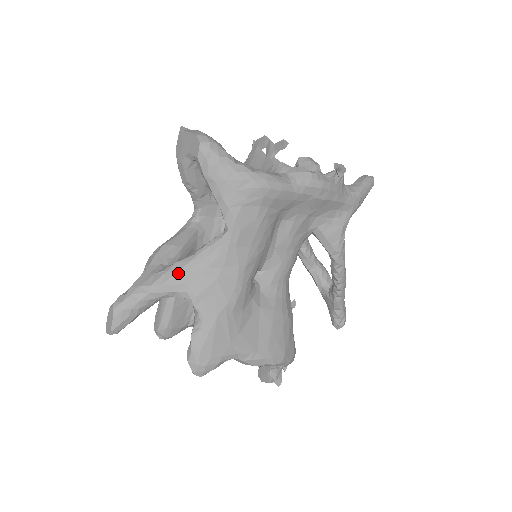
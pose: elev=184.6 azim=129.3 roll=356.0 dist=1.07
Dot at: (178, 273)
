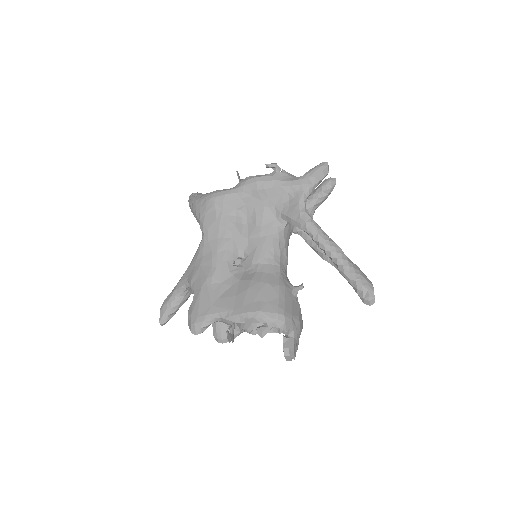
Dot at: (185, 272)
